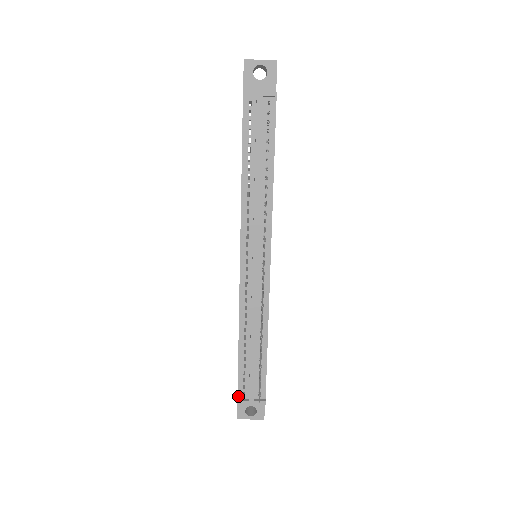
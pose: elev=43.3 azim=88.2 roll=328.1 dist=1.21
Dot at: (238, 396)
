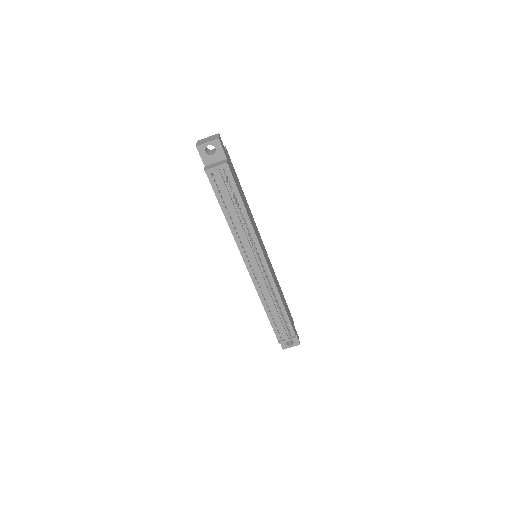
Dot at: (278, 339)
